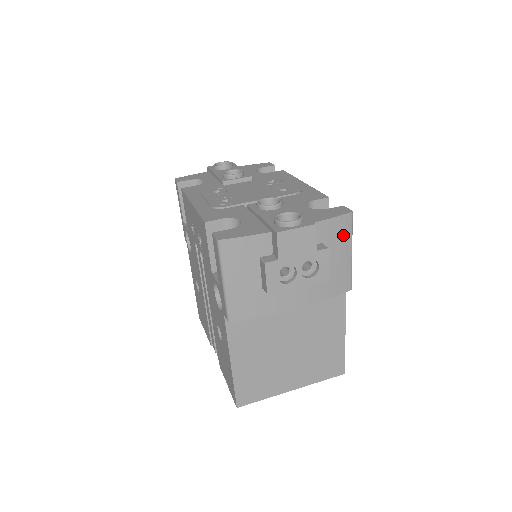
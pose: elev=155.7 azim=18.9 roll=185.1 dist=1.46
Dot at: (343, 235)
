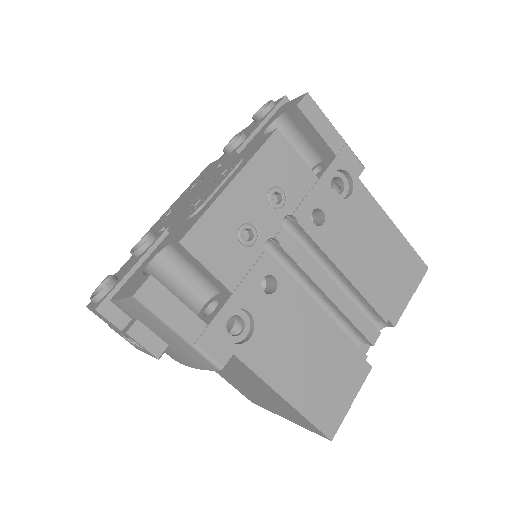
Dot at: (149, 317)
